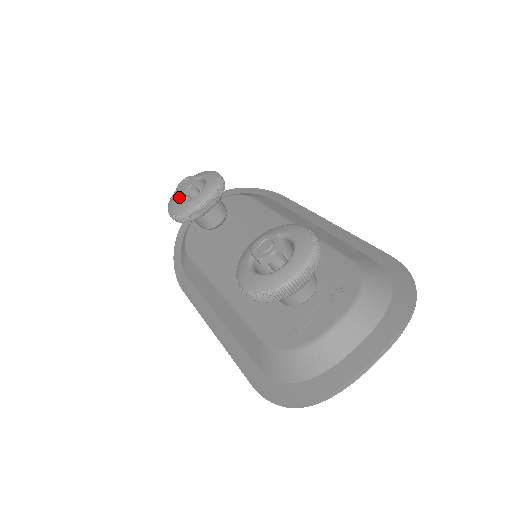
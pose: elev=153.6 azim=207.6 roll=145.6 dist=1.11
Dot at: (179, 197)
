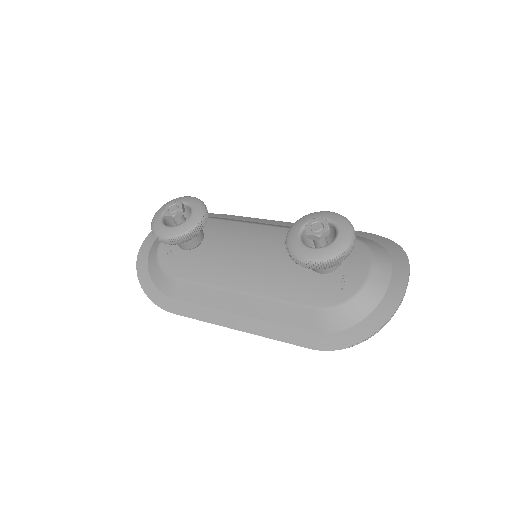
Dot at: (164, 223)
